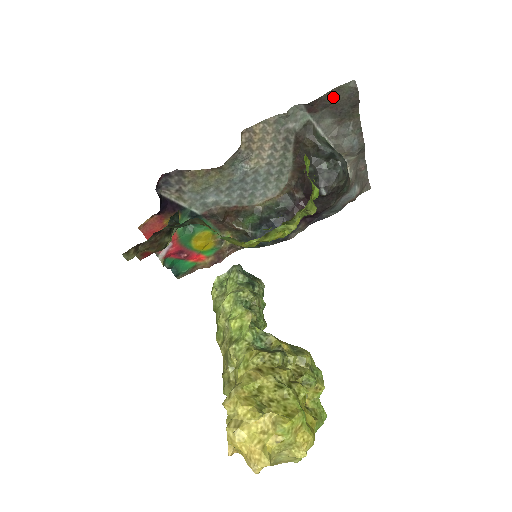
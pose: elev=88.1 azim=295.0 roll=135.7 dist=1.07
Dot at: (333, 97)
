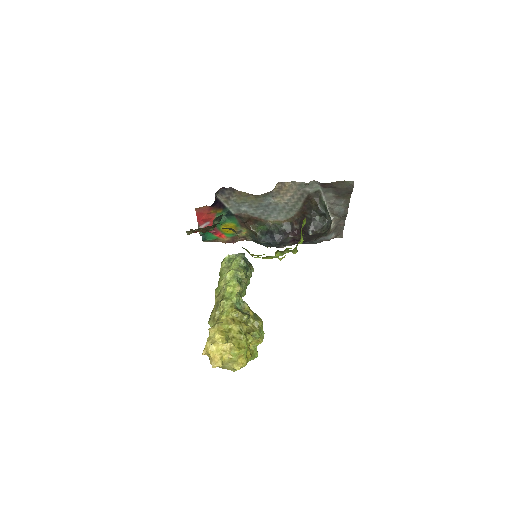
Dot at: (338, 184)
